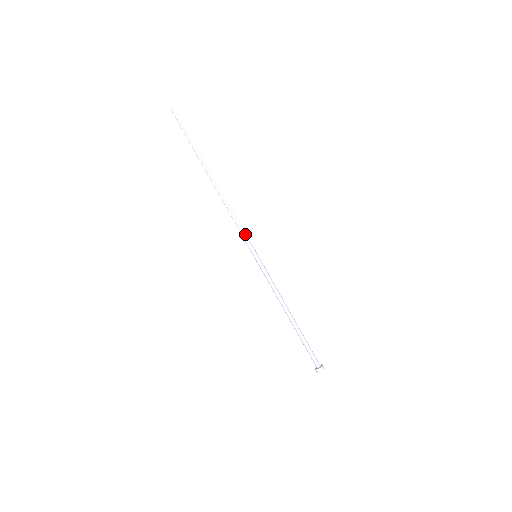
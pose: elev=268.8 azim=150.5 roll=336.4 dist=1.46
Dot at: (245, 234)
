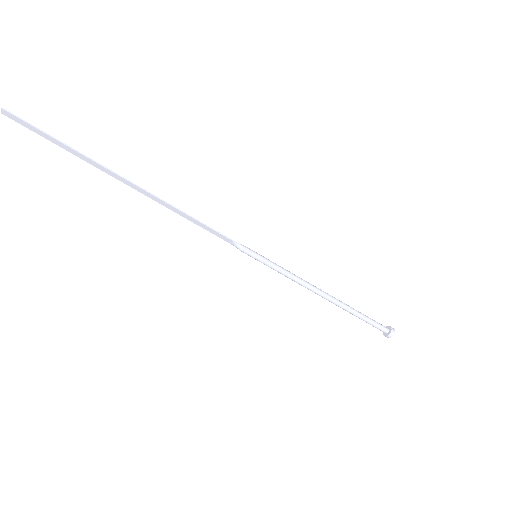
Dot at: (227, 239)
